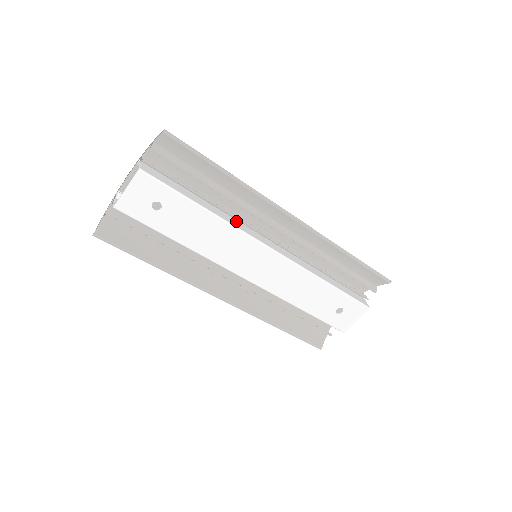
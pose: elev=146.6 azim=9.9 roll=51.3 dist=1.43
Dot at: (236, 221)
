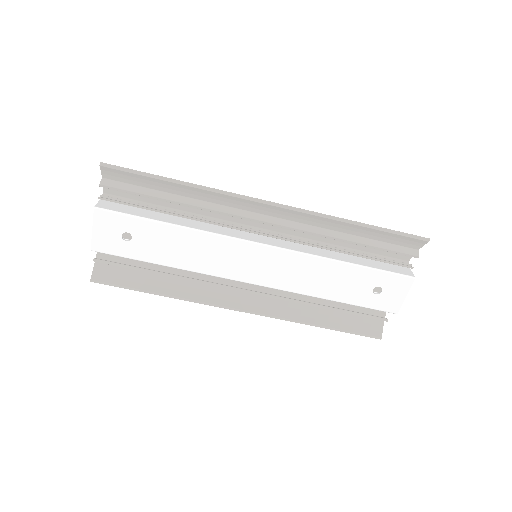
Dot at: (215, 227)
